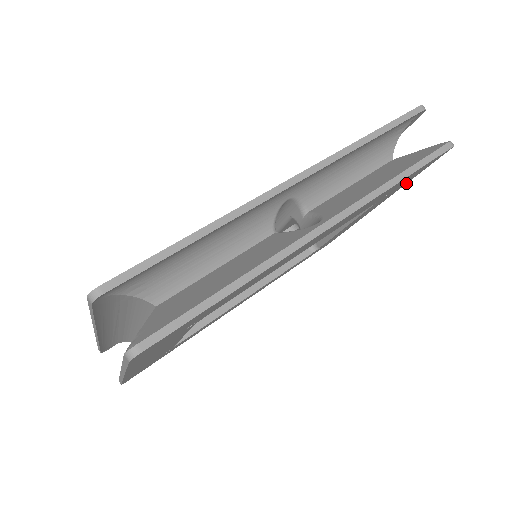
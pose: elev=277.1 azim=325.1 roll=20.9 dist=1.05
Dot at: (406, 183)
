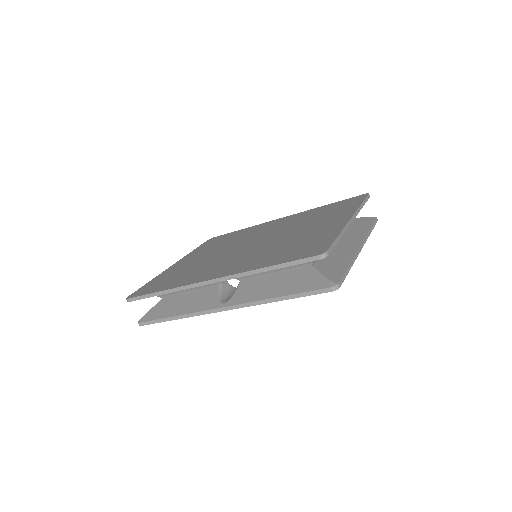
Dot at: (351, 265)
